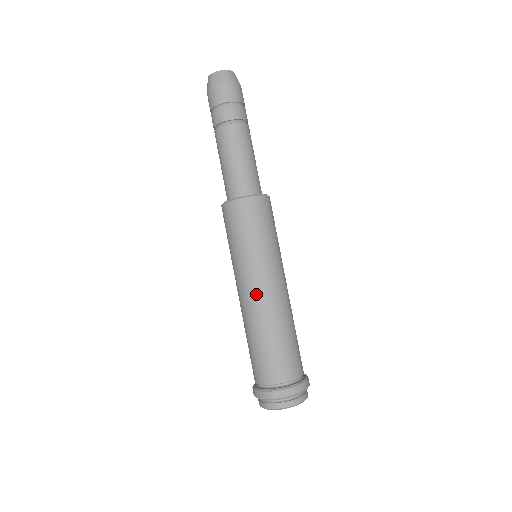
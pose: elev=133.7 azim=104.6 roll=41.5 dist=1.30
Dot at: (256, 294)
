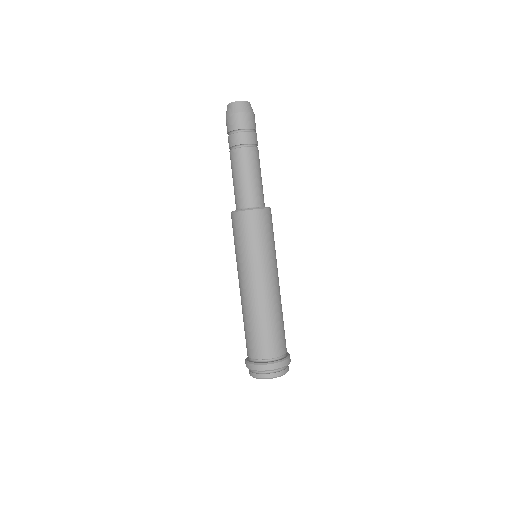
Dot at: (250, 288)
